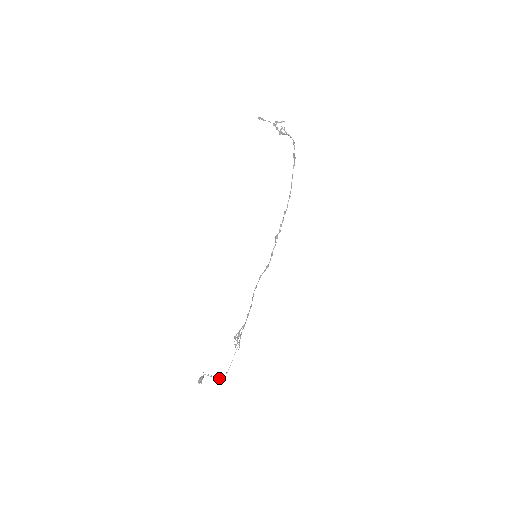
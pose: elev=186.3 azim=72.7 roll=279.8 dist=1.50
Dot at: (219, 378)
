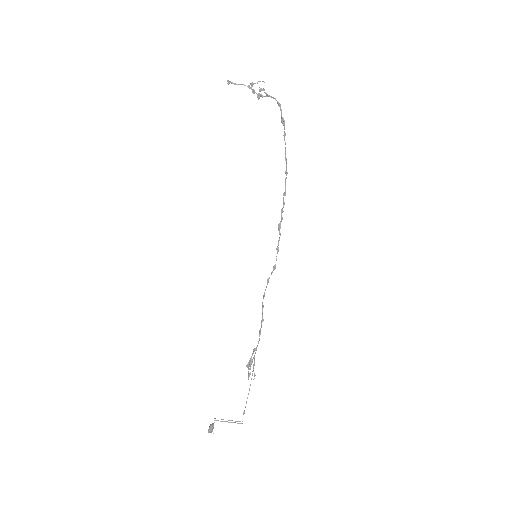
Dot at: (235, 421)
